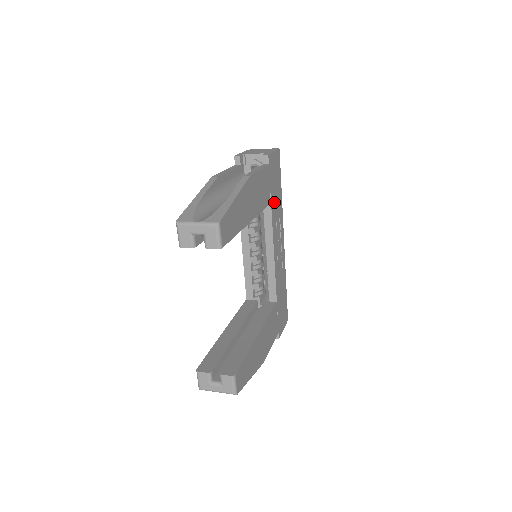
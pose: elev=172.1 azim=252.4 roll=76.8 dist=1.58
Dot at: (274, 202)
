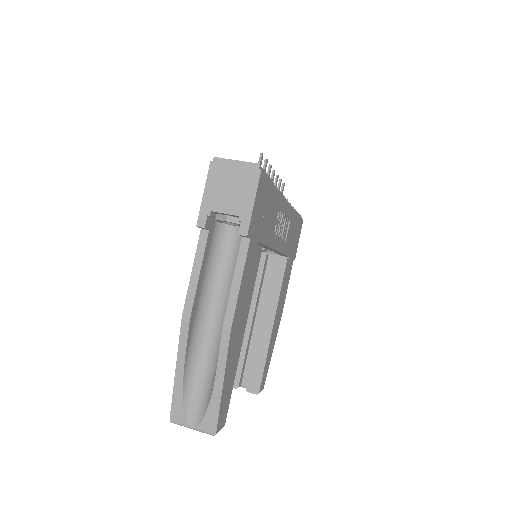
Dot at: (267, 228)
